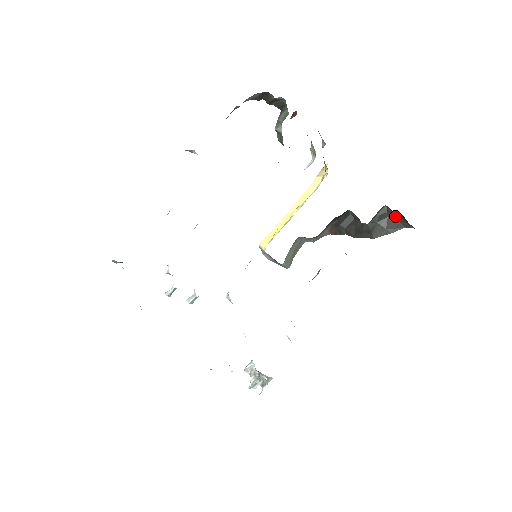
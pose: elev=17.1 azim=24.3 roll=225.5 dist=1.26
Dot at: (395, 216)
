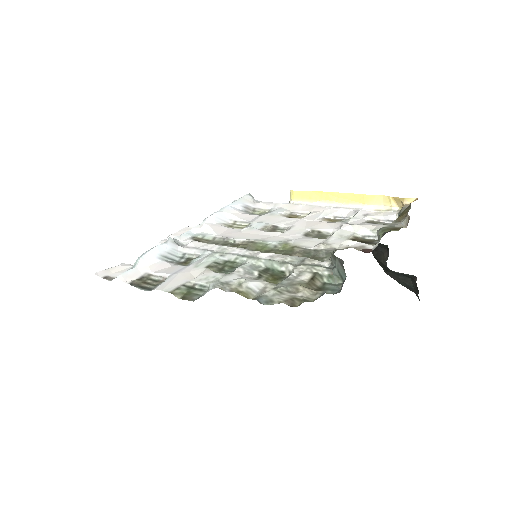
Dot at: (415, 285)
